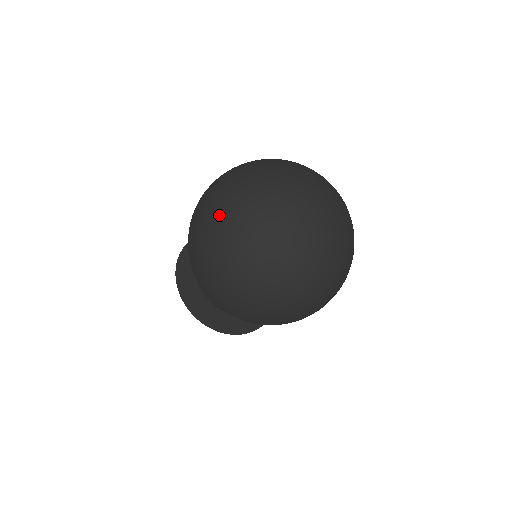
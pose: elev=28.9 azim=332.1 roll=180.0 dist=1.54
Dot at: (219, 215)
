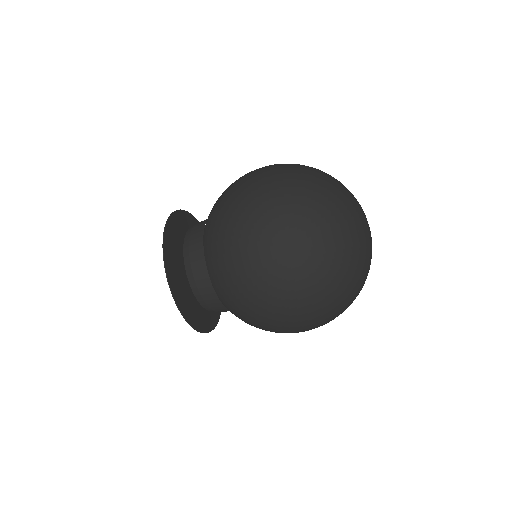
Dot at: (320, 274)
